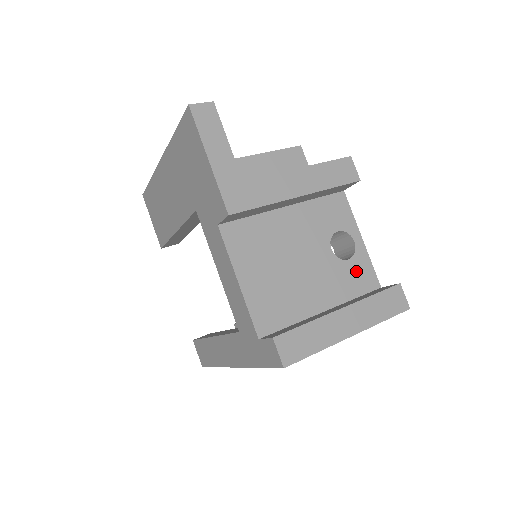
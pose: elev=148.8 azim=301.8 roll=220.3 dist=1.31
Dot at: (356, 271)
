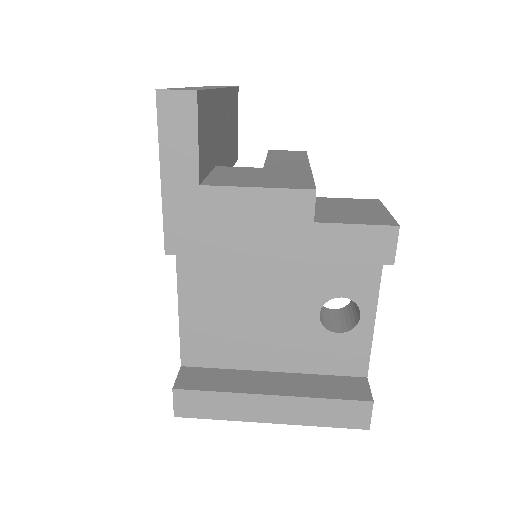
Dot at: (341, 349)
